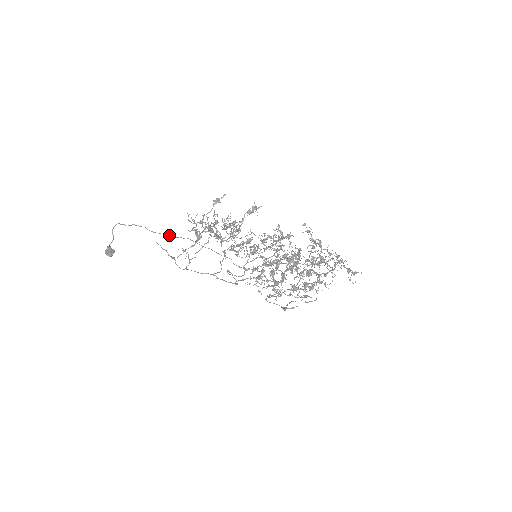
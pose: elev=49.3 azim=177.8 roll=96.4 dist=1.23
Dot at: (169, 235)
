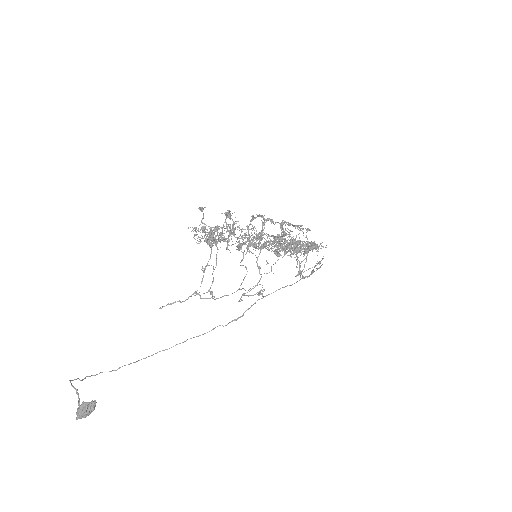
Dot at: (135, 362)
